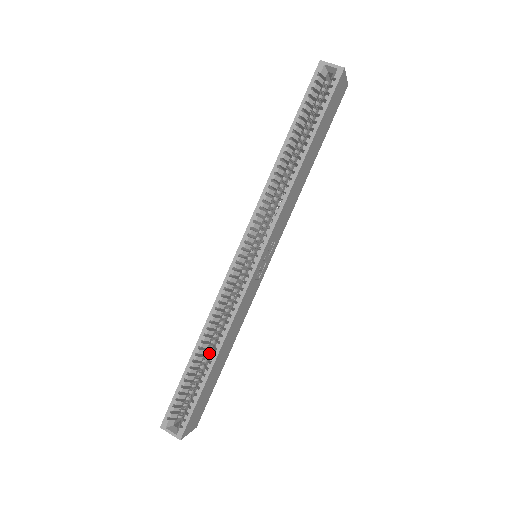
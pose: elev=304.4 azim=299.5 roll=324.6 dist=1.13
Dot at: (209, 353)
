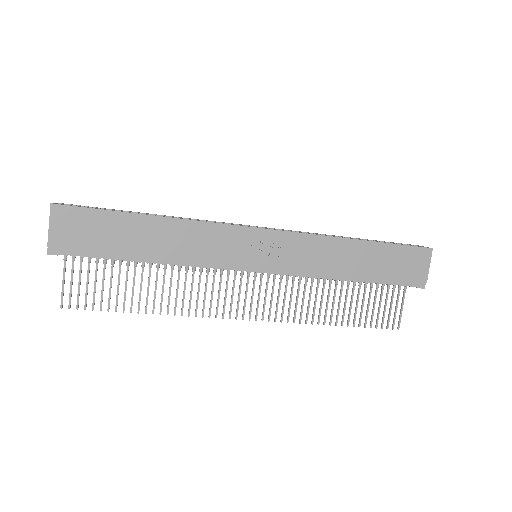
Dot at: occluded
